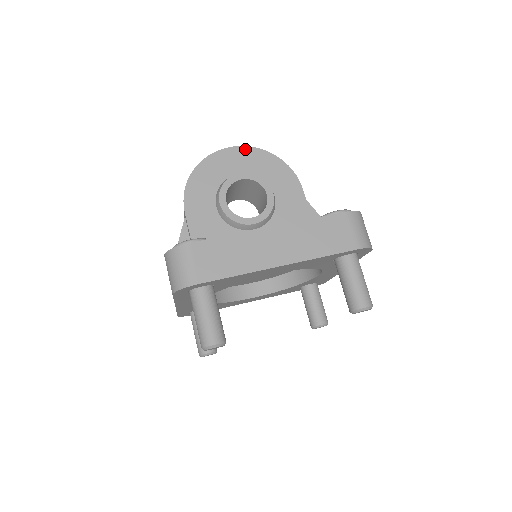
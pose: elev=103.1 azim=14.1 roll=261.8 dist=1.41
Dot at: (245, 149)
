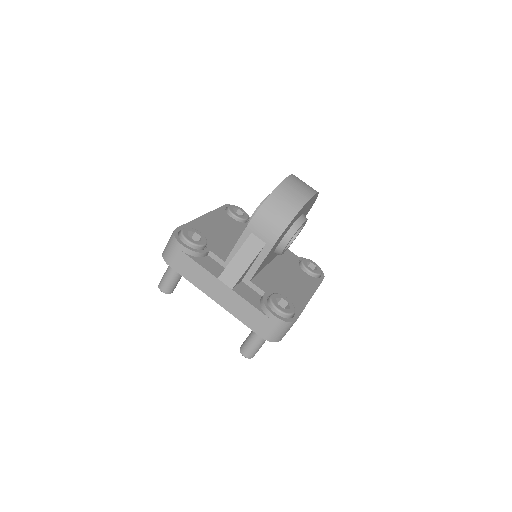
Dot at: occluded
